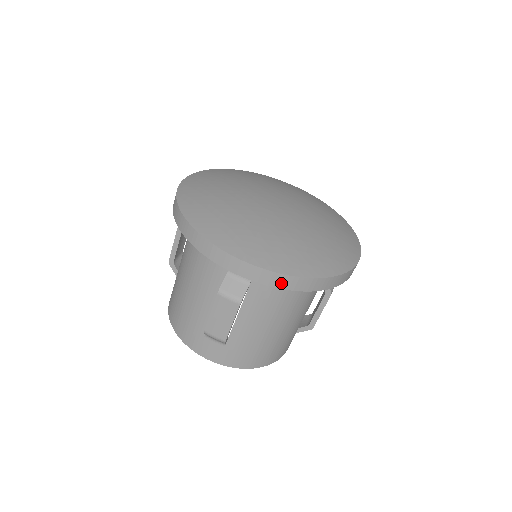
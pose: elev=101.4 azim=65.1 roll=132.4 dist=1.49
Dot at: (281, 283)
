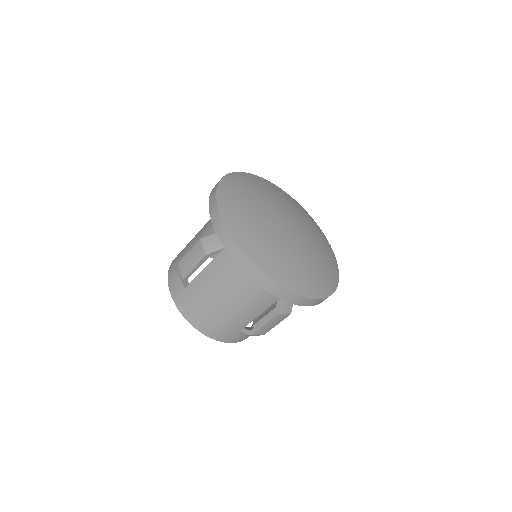
Dot at: (233, 253)
